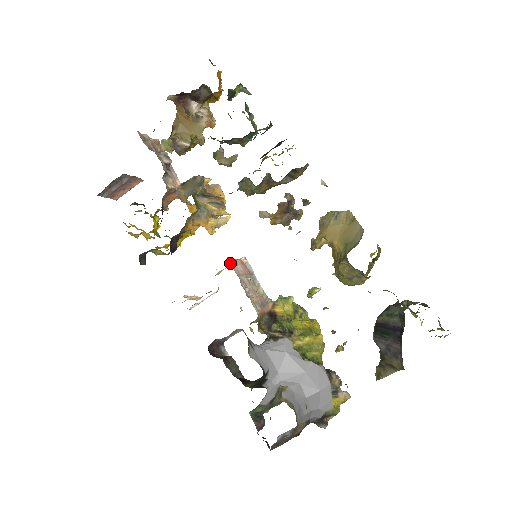
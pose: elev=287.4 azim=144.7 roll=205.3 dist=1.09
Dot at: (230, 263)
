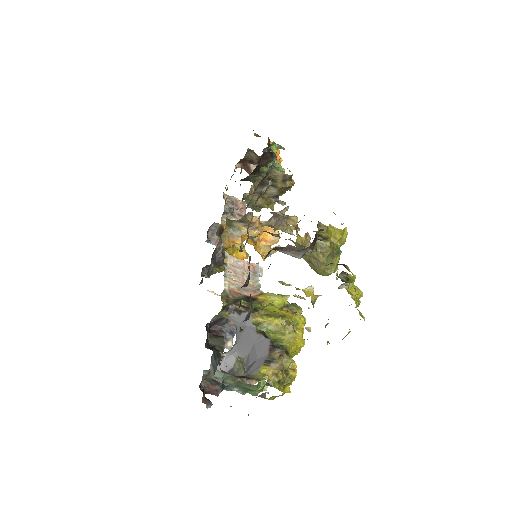
Dot at: (225, 255)
